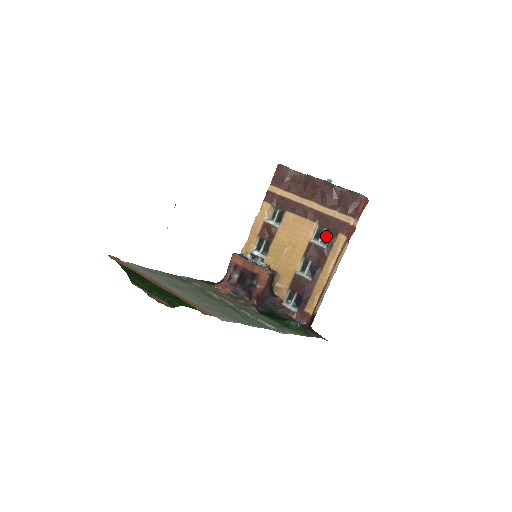
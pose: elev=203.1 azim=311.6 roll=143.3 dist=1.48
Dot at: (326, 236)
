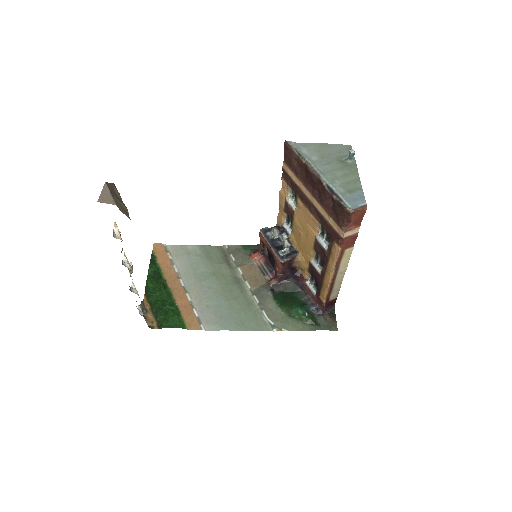
Dot at: (328, 237)
